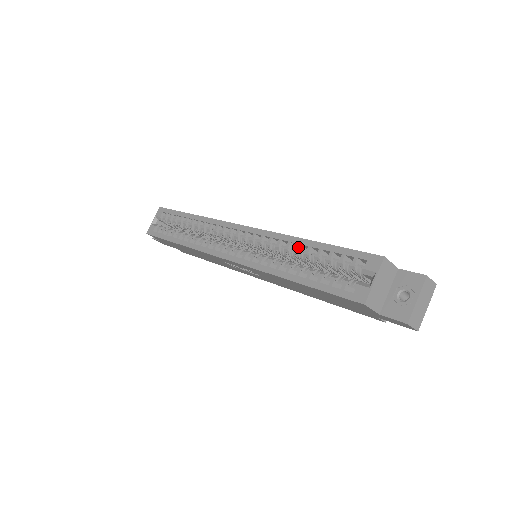
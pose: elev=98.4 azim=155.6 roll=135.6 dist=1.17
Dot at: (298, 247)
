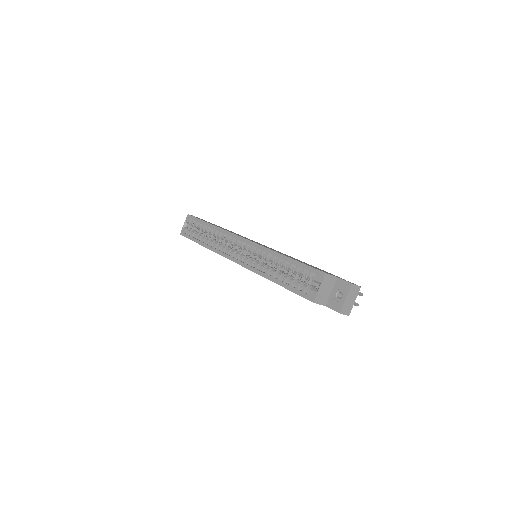
Dot at: (278, 260)
